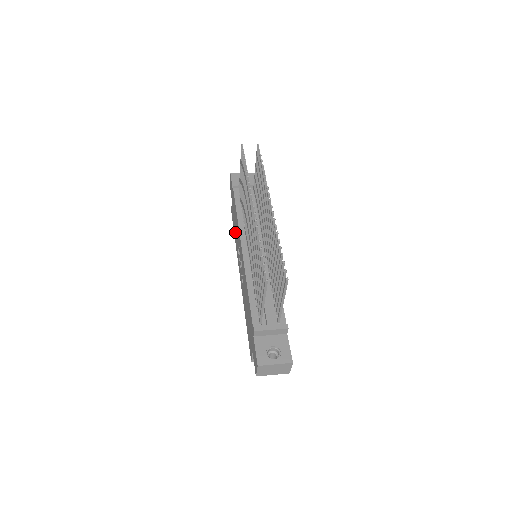
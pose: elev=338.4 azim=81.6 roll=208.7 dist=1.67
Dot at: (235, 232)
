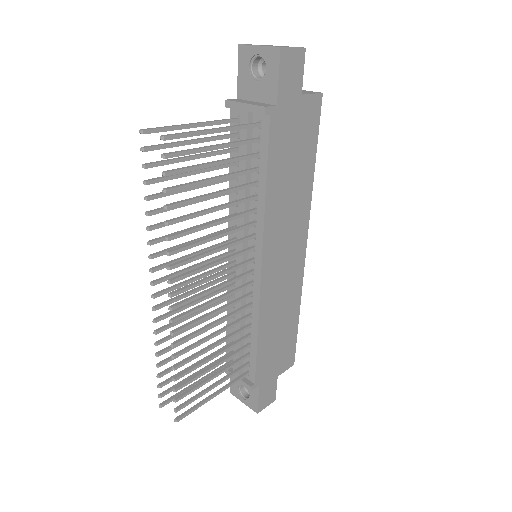
Dot at: occluded
